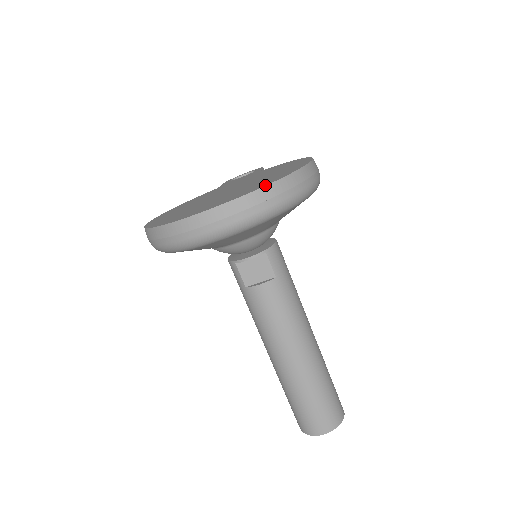
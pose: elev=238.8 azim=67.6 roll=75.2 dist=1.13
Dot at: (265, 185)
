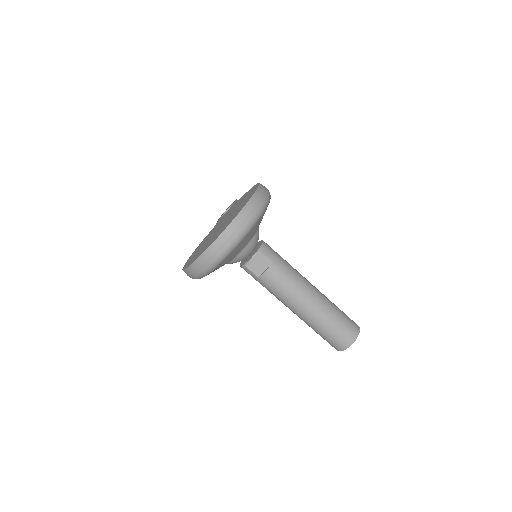
Dot at: (237, 214)
